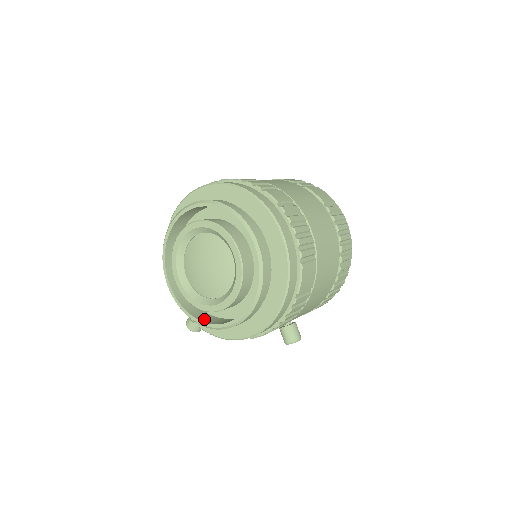
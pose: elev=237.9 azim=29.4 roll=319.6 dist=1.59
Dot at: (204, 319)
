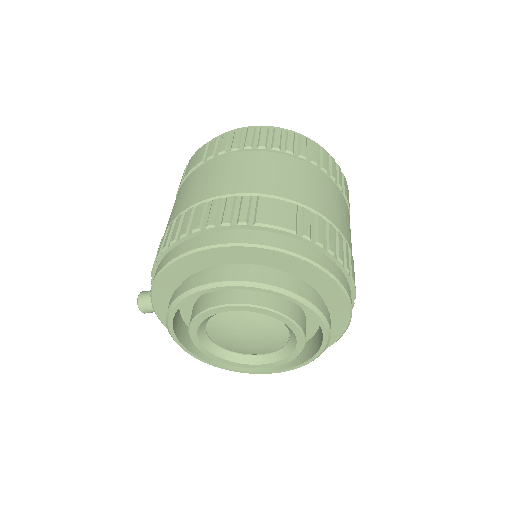
Dot at: (201, 352)
